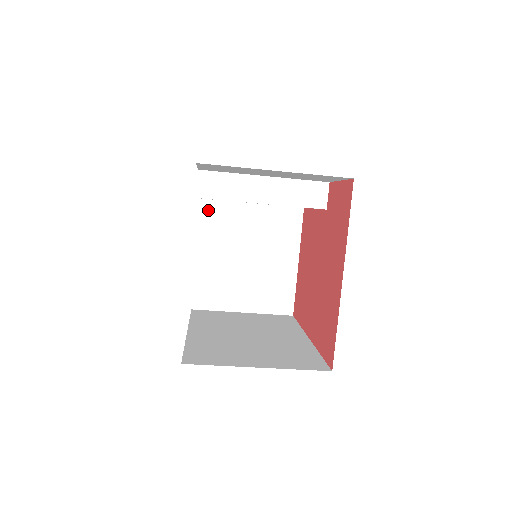
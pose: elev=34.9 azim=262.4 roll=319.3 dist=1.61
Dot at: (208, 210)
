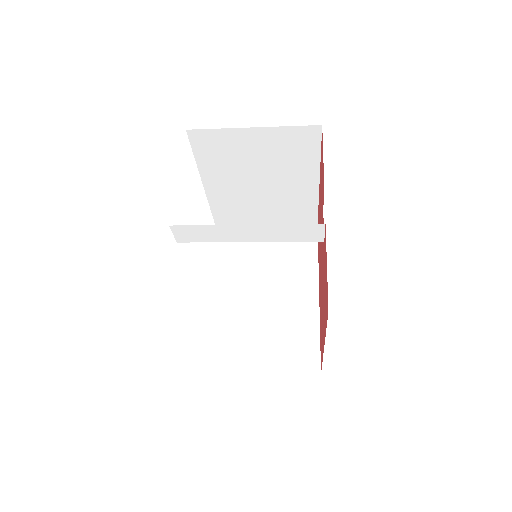
Dot at: (205, 158)
